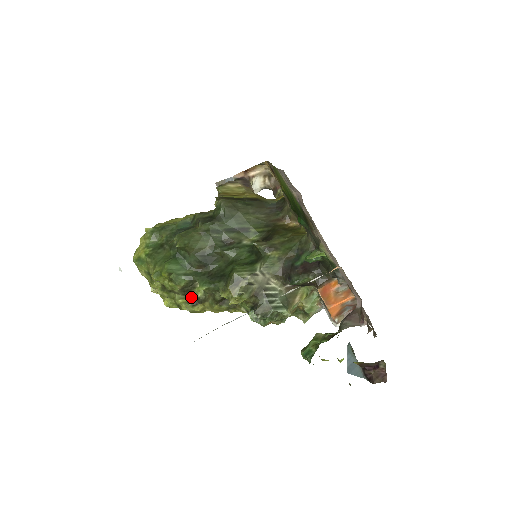
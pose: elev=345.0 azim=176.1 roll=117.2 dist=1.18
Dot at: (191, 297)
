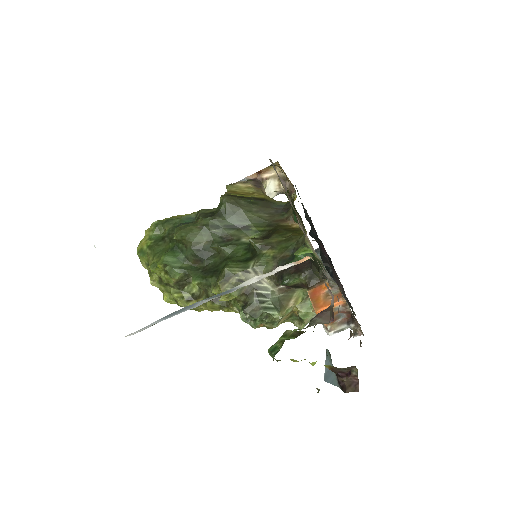
Dot at: (186, 292)
